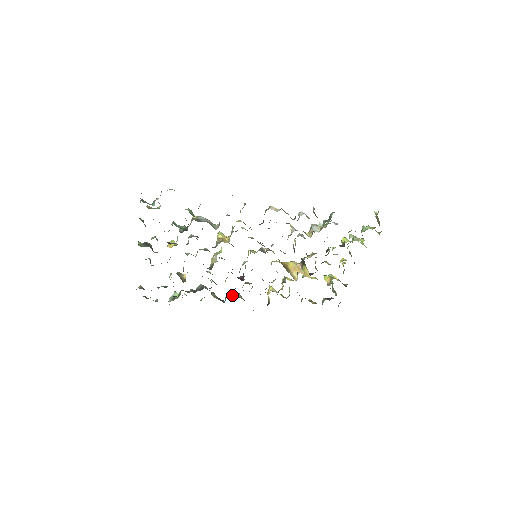
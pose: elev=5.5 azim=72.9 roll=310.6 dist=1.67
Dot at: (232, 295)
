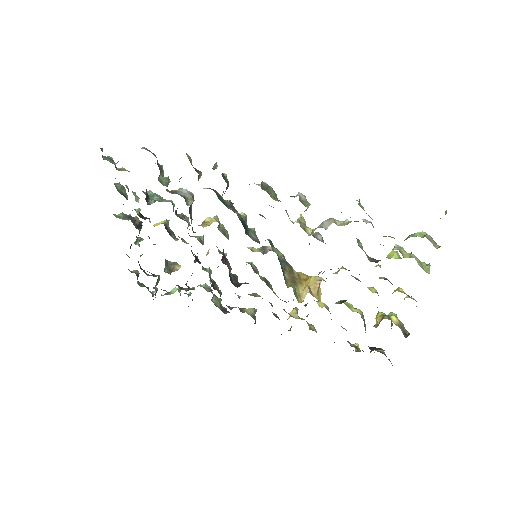
Dot at: (241, 308)
